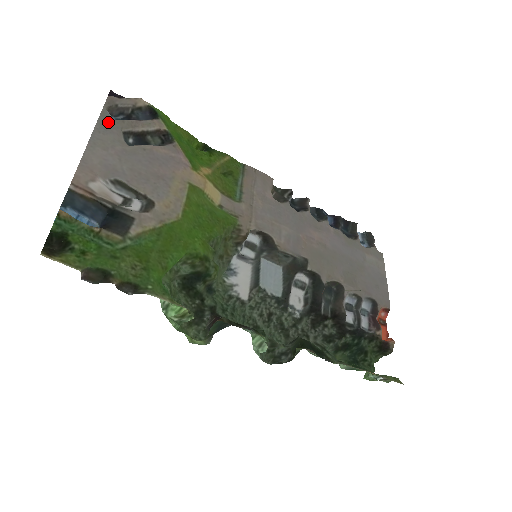
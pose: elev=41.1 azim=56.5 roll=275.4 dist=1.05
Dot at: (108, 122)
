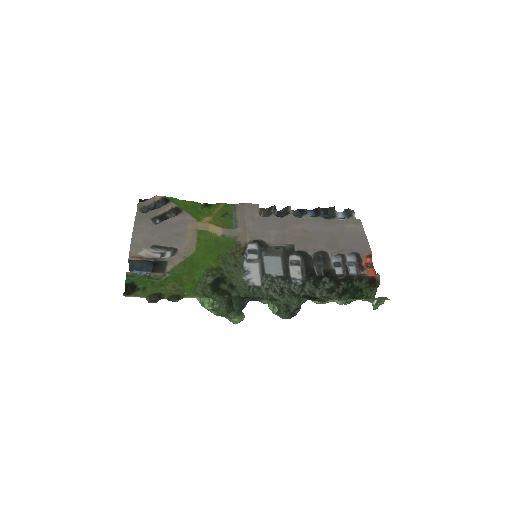
Dot at: (141, 217)
